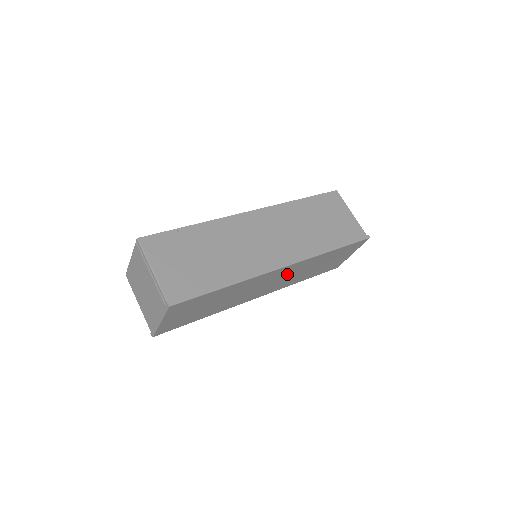
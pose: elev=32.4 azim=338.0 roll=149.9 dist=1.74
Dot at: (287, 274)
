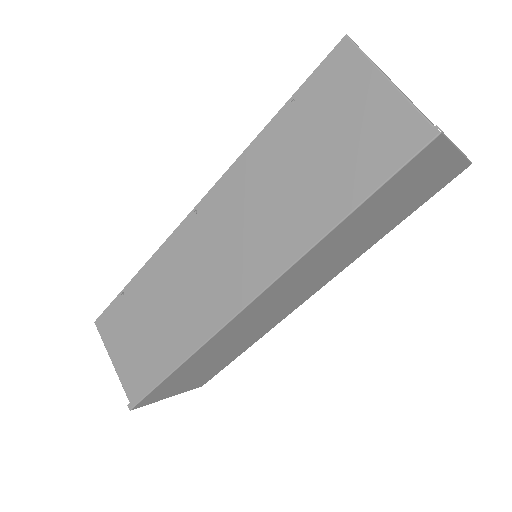
Dot at: (295, 283)
